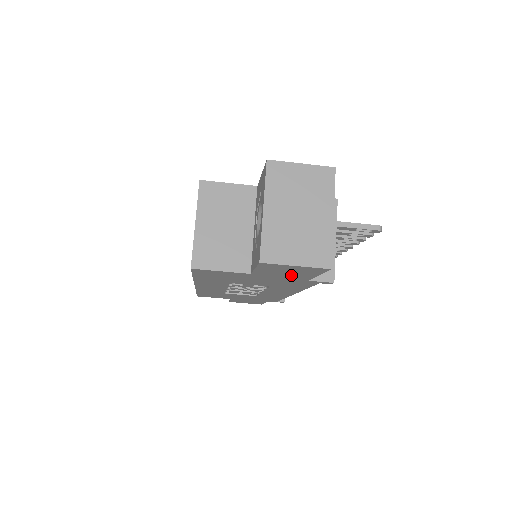
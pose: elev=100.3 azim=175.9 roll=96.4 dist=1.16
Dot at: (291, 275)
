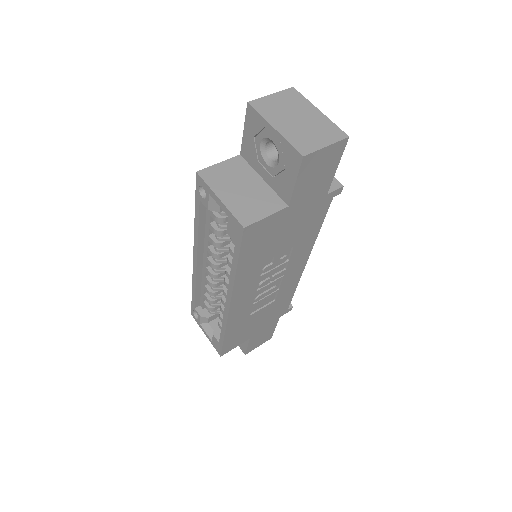
Dot at: (318, 185)
